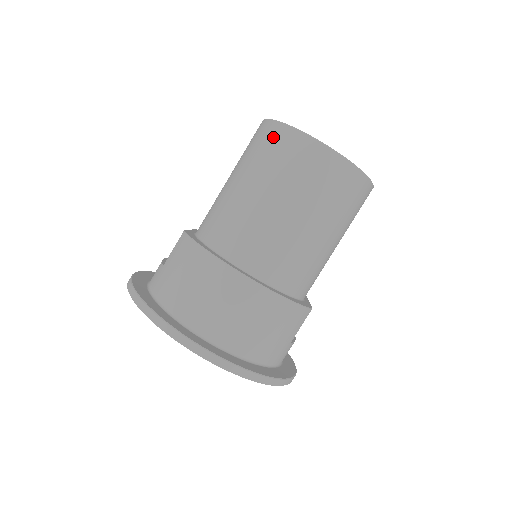
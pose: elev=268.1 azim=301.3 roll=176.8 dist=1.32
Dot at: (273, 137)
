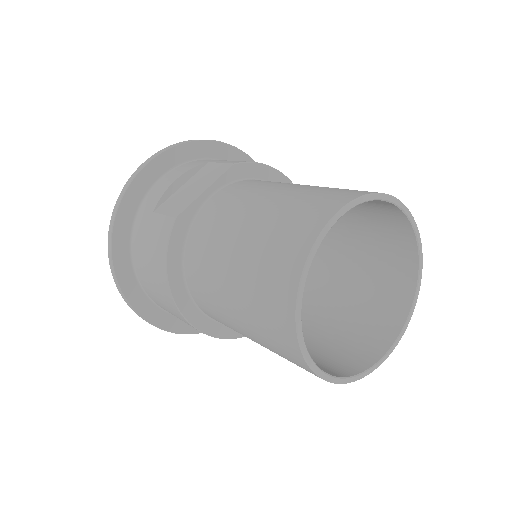
Dot at: (279, 294)
